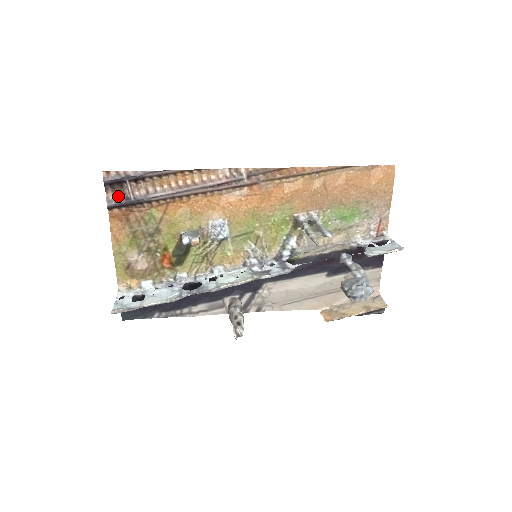
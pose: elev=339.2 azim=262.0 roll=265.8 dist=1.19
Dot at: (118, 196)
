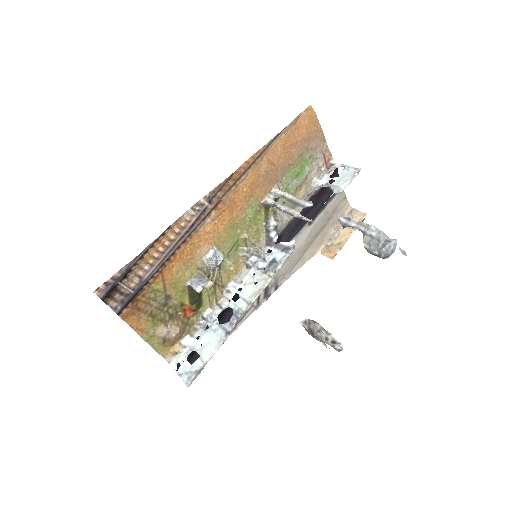
Dot at: (119, 299)
